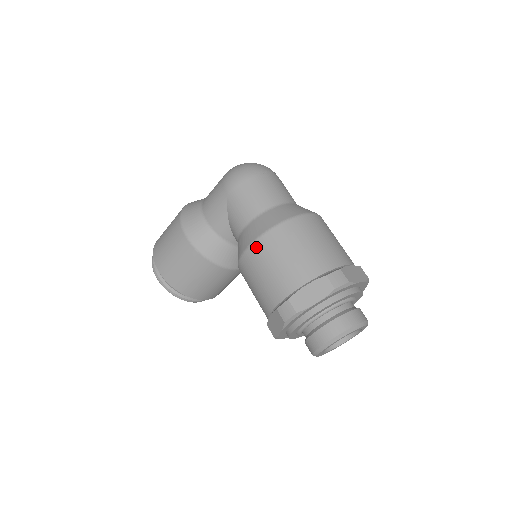
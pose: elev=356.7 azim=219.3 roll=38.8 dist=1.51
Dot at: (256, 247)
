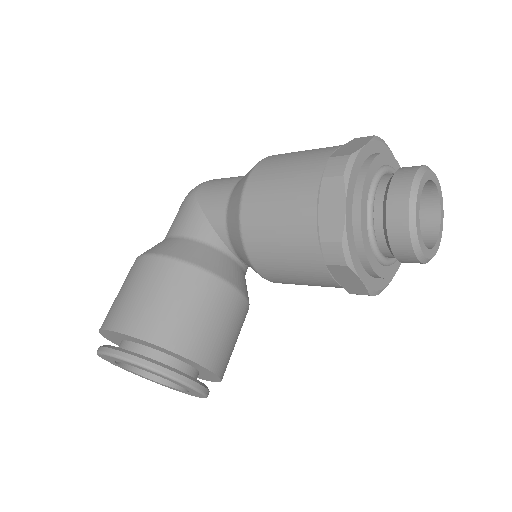
Dot at: (256, 172)
